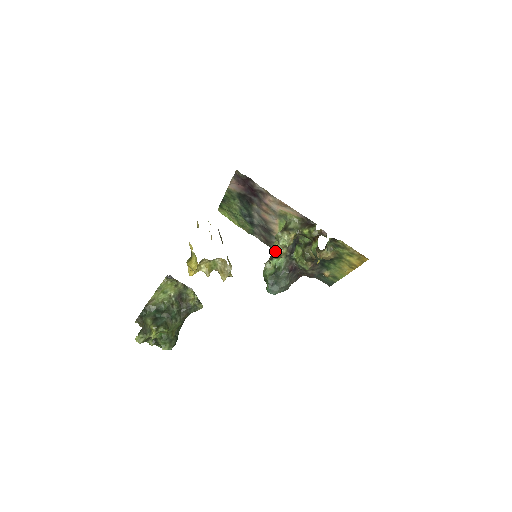
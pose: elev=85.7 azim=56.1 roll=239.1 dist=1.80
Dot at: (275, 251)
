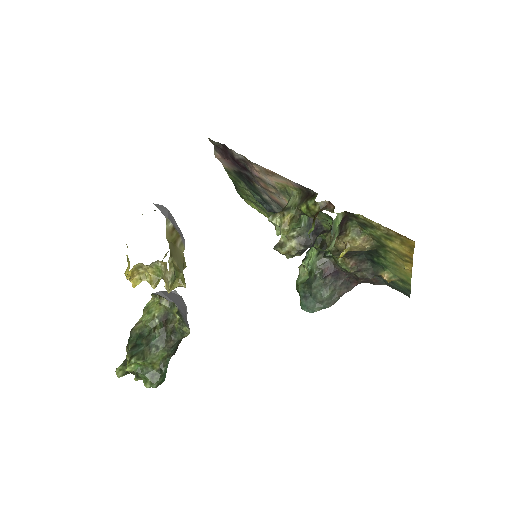
Dot at: (279, 246)
